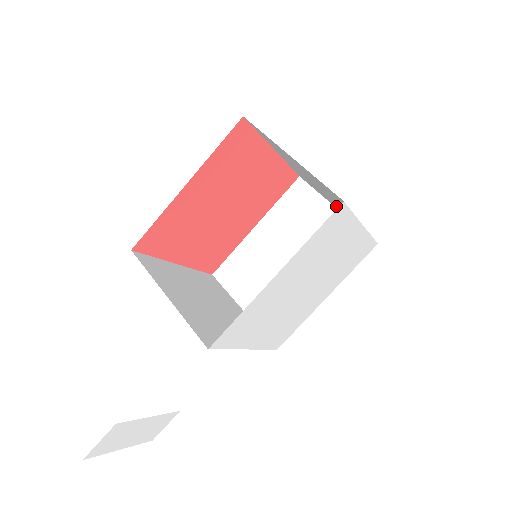
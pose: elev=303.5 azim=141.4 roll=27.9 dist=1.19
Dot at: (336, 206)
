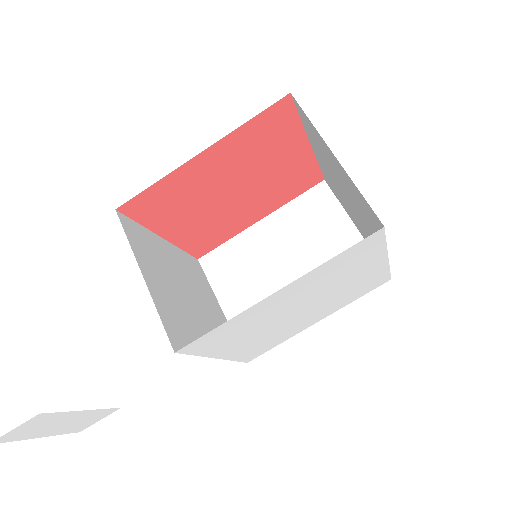
Dot at: (358, 225)
